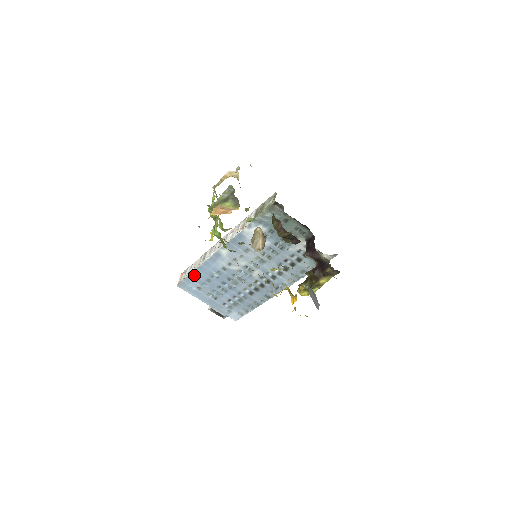
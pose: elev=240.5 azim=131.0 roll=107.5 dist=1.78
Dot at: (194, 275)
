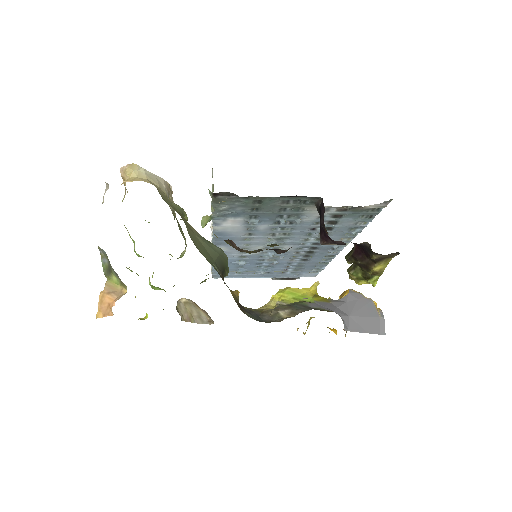
Dot at: occluded
